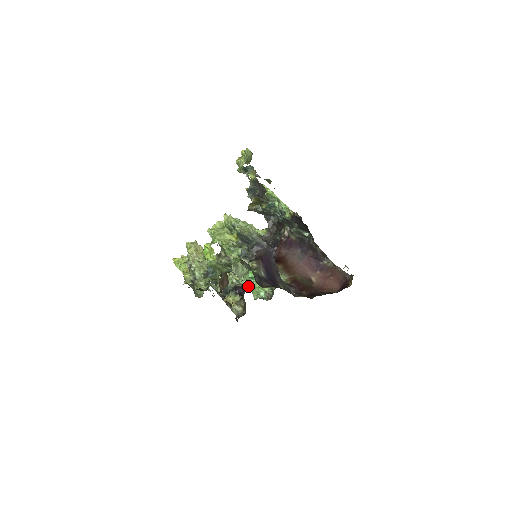
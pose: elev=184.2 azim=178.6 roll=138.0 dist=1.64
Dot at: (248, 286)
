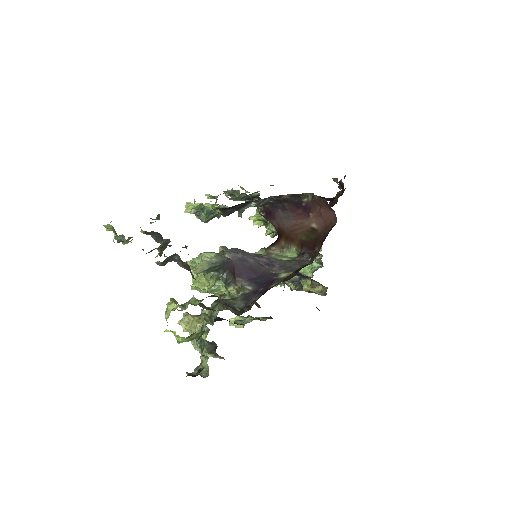
Dot at: occluded
